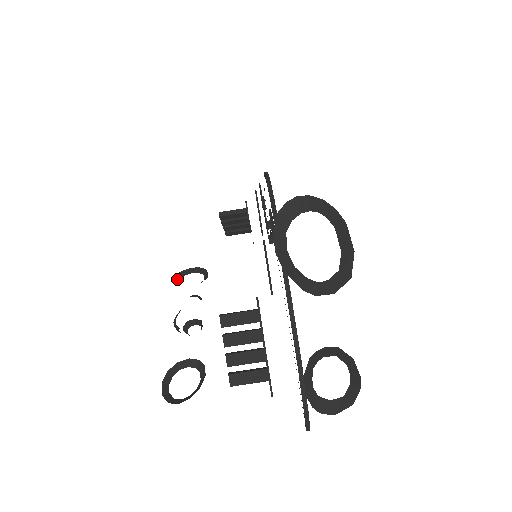
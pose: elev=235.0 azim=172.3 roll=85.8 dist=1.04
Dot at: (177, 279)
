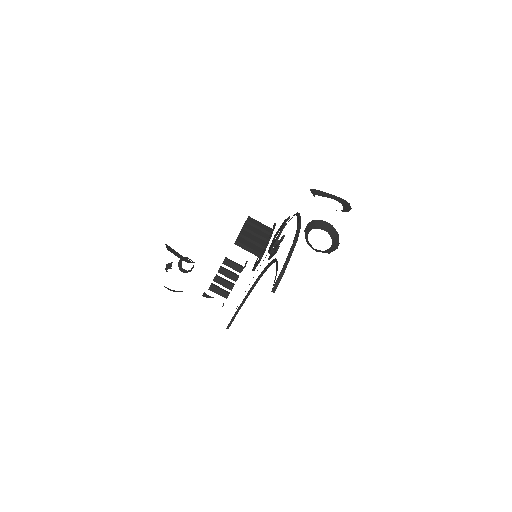
Dot at: occluded
